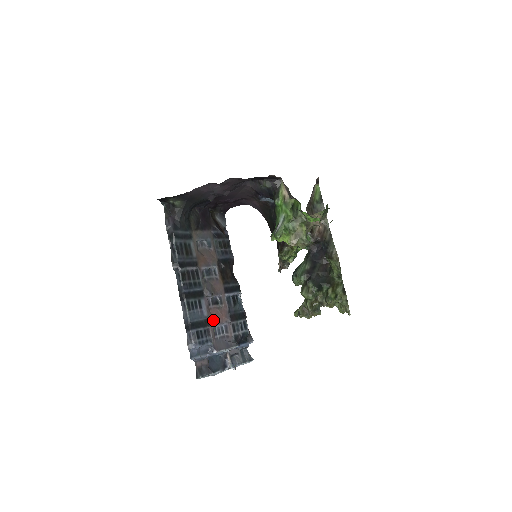
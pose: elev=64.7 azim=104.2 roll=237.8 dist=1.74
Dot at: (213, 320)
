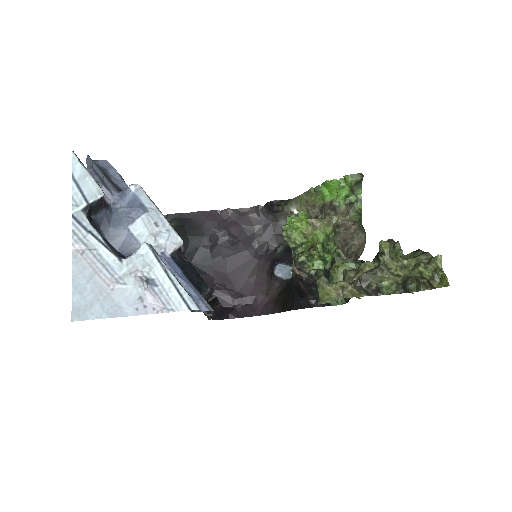
Dot at: occluded
